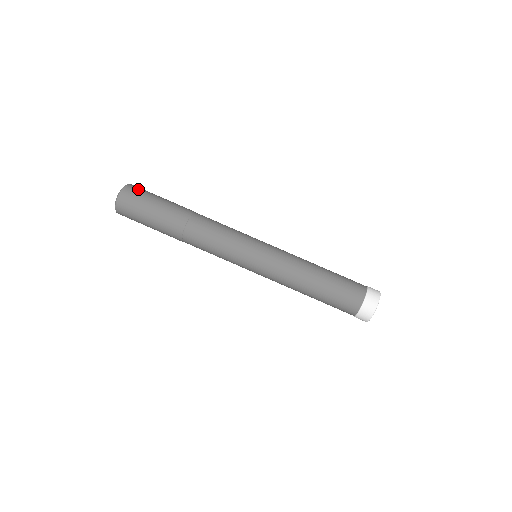
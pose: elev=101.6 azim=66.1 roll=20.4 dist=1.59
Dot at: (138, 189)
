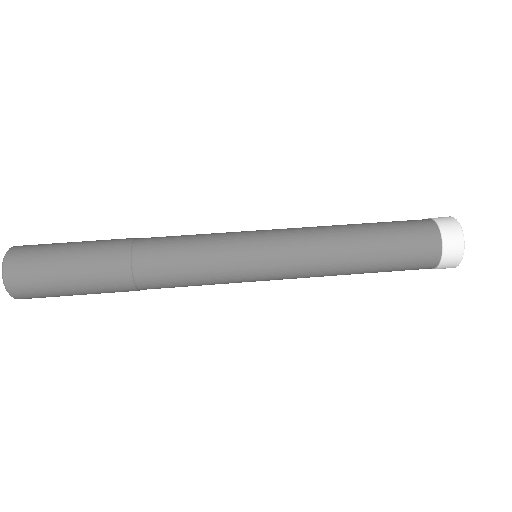
Dot at: (30, 248)
